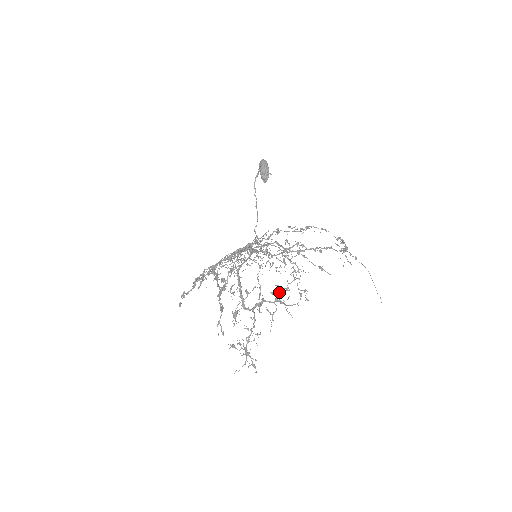
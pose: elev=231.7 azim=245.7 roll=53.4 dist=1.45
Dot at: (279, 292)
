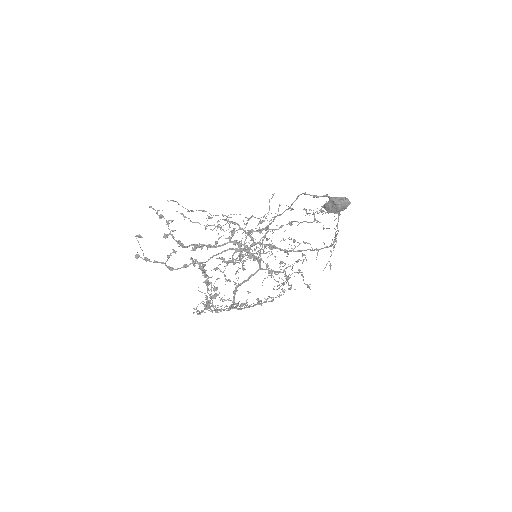
Dot at: occluded
